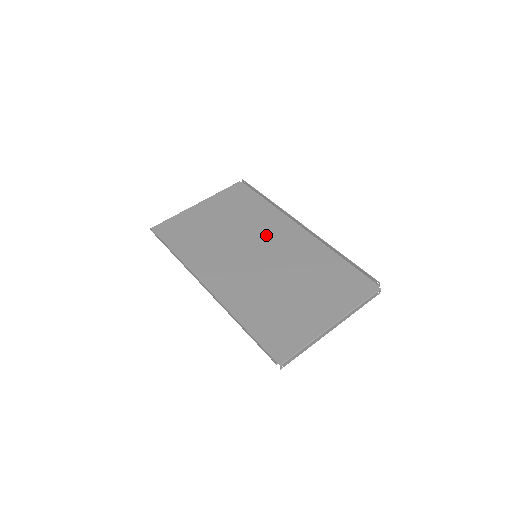
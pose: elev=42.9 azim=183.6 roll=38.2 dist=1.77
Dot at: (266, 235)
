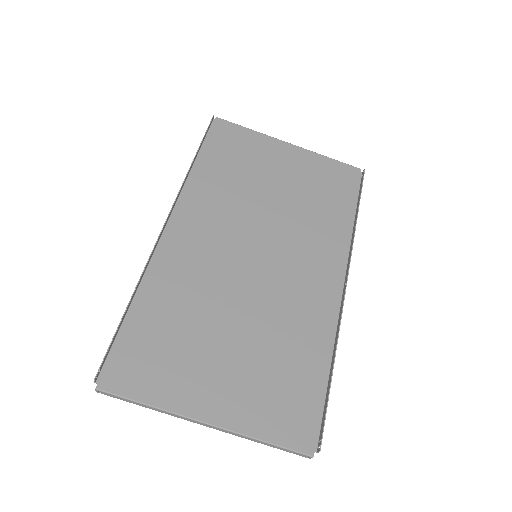
Dot at: (298, 249)
